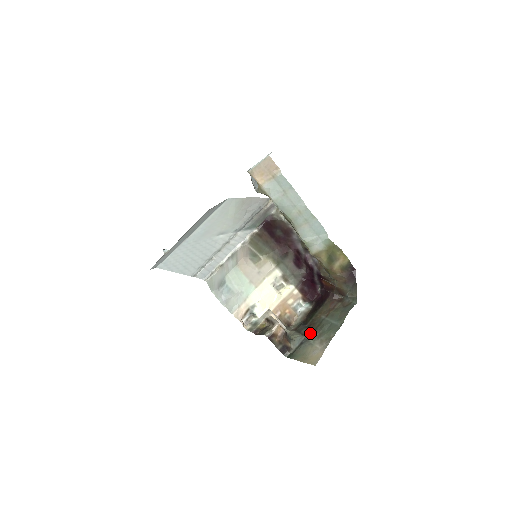
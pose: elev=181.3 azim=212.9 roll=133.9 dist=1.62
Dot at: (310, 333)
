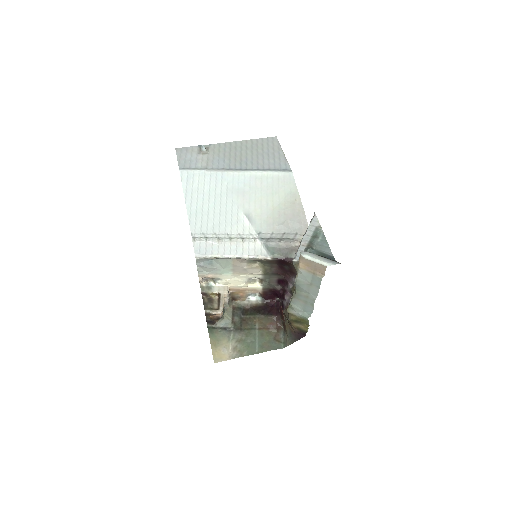
Dot at: (237, 328)
